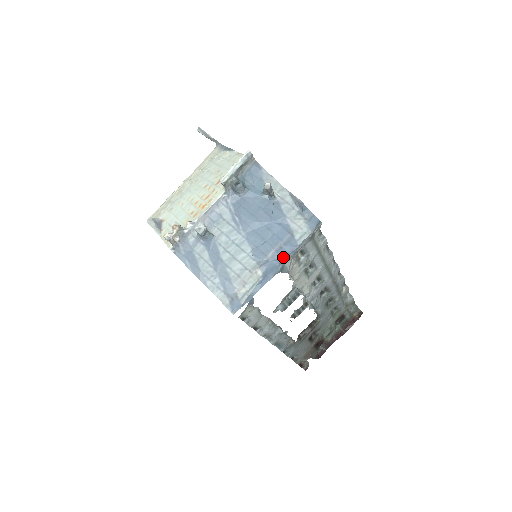
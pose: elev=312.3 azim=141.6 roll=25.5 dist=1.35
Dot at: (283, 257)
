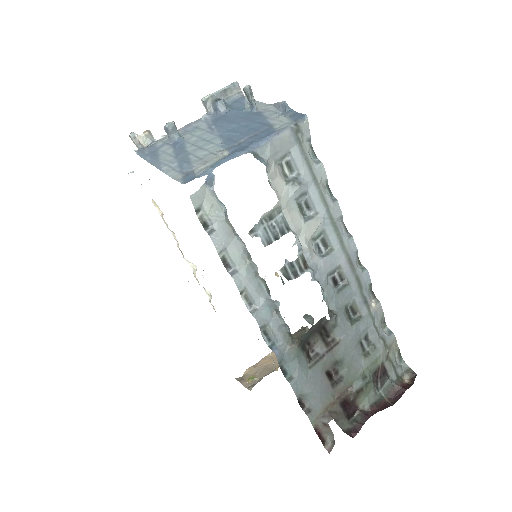
Dot at: (257, 140)
